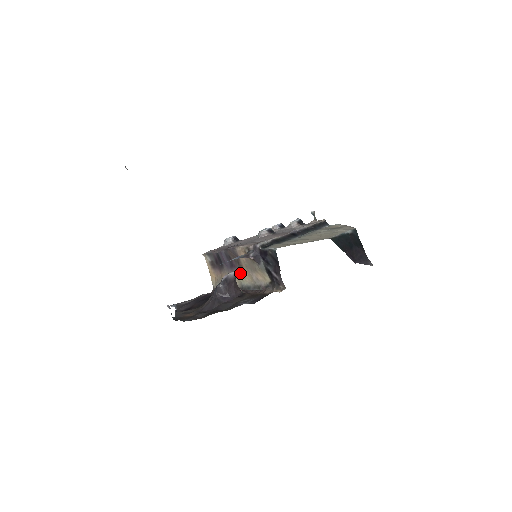
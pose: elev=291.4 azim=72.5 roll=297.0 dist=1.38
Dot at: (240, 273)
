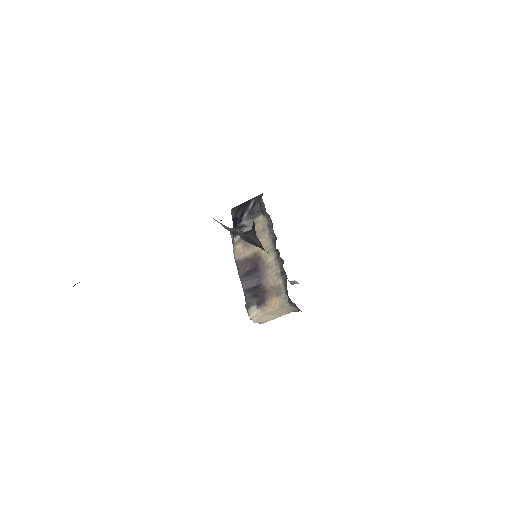
Dot at: (261, 256)
